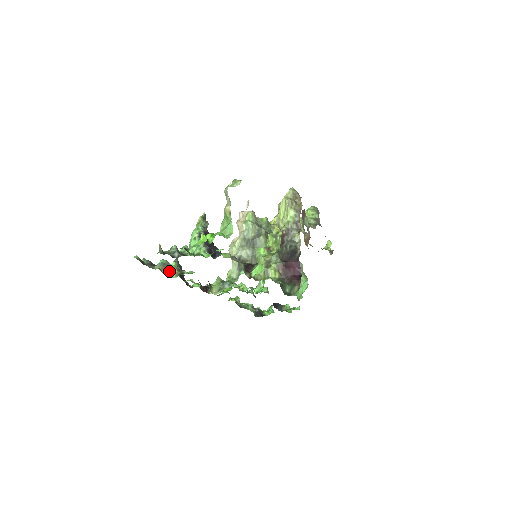
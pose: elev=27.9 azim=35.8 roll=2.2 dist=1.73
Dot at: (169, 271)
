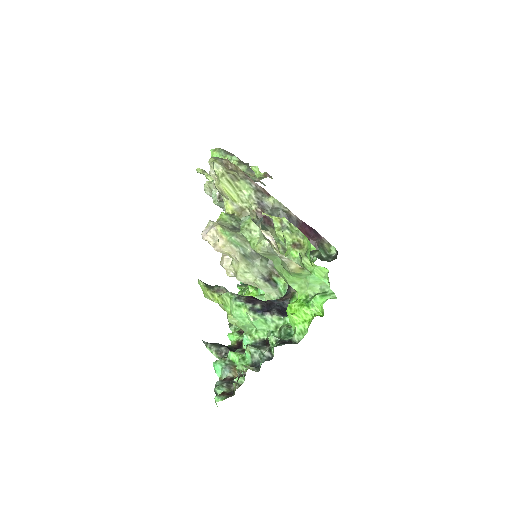
Dot at: occluded
